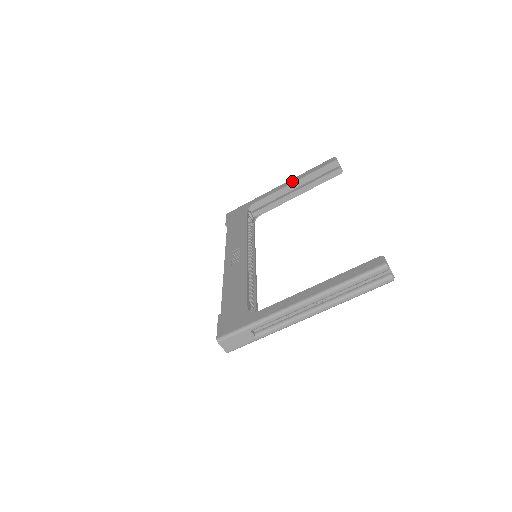
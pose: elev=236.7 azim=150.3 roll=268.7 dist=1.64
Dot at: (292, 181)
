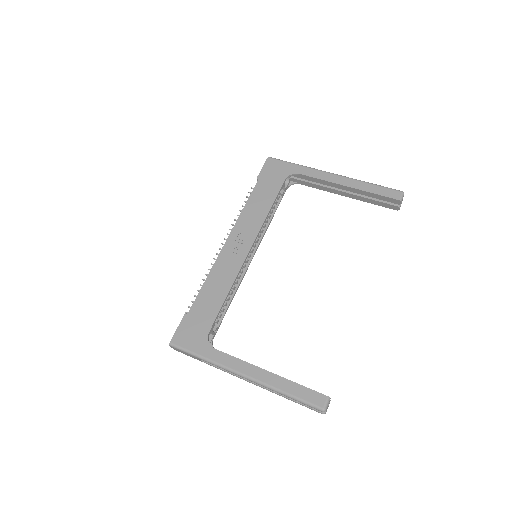
Dot at: (347, 183)
